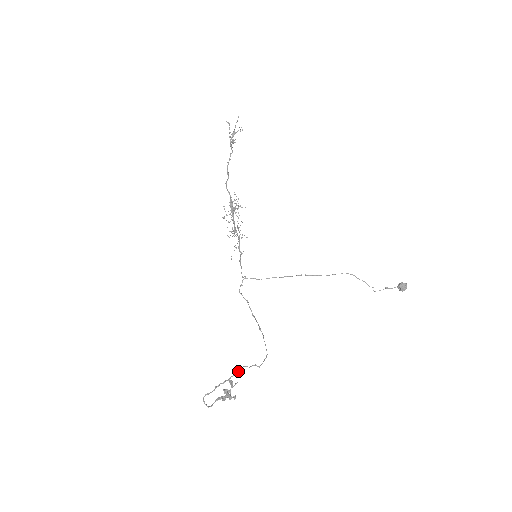
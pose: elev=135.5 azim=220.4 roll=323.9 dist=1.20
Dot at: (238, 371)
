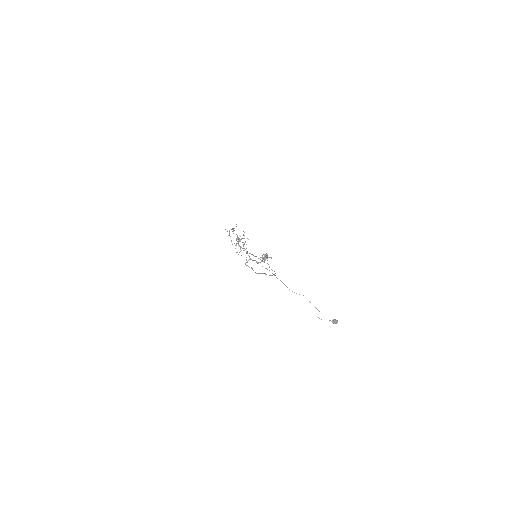
Dot at: (264, 262)
